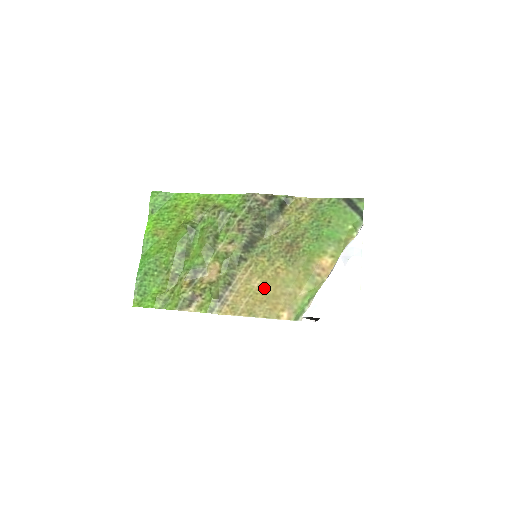
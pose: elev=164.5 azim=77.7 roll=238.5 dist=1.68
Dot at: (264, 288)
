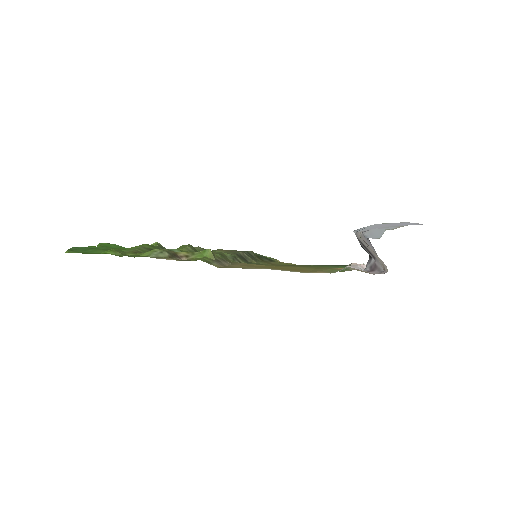
Dot at: (277, 267)
